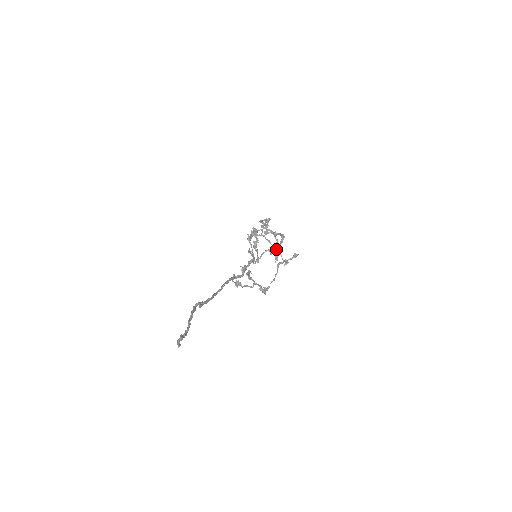
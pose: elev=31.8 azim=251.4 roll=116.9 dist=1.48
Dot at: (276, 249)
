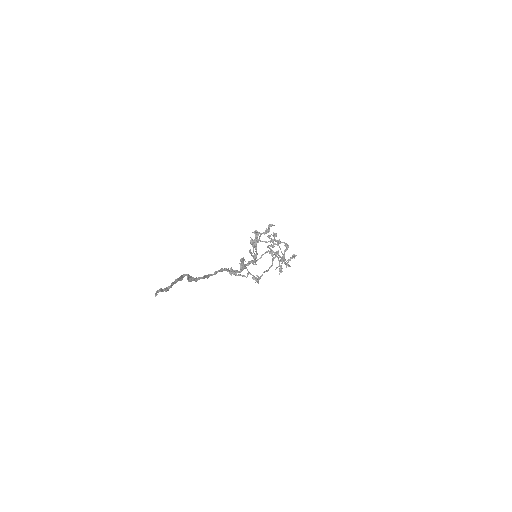
Dot at: (276, 251)
